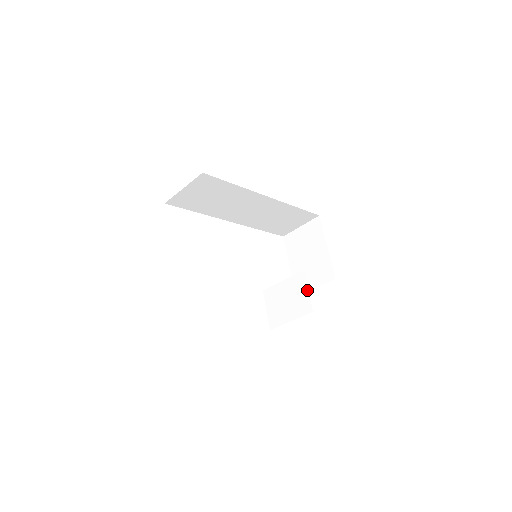
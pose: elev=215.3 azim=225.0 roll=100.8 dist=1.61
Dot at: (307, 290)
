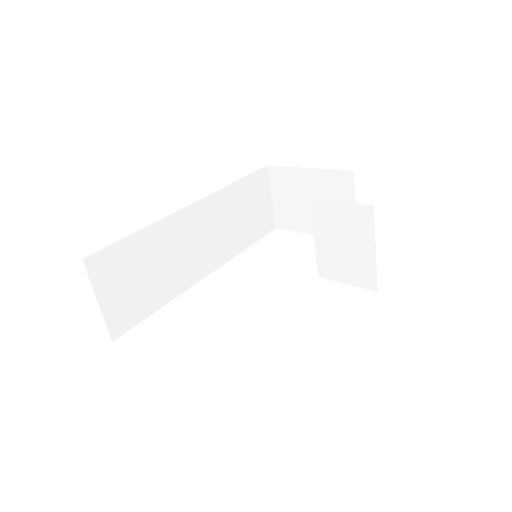
Dot at: (339, 203)
